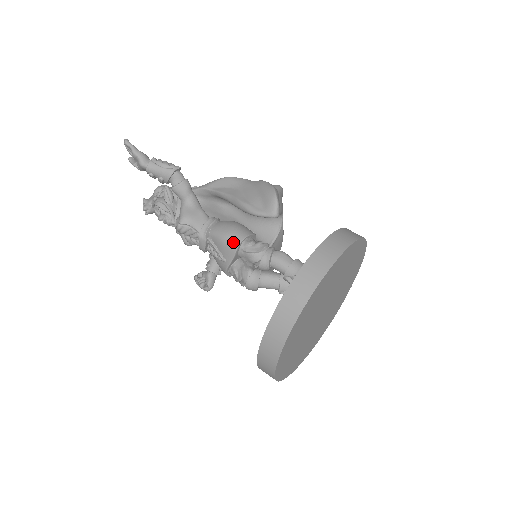
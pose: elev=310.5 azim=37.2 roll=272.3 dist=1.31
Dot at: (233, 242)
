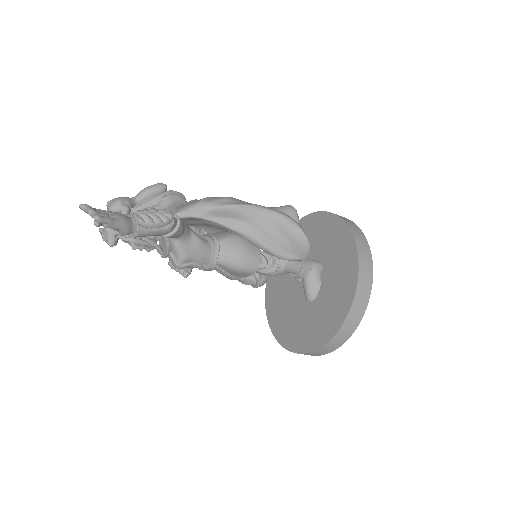
Dot at: (250, 271)
